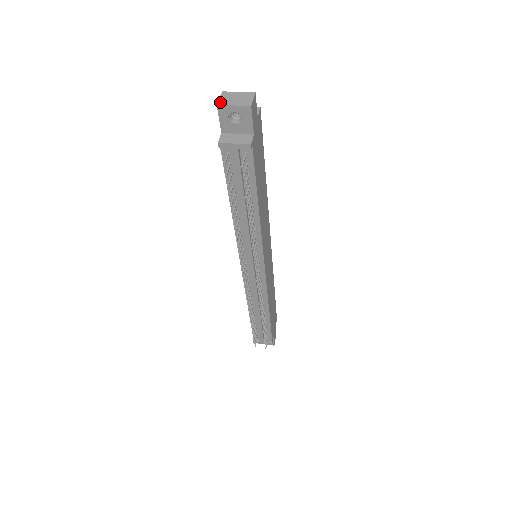
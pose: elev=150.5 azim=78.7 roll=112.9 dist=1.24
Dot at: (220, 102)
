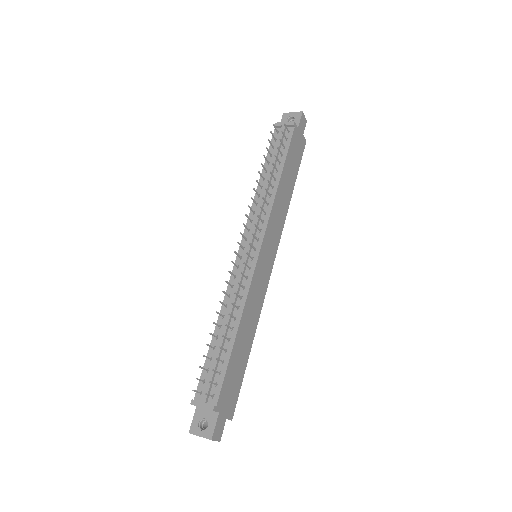
Dot at: (285, 114)
